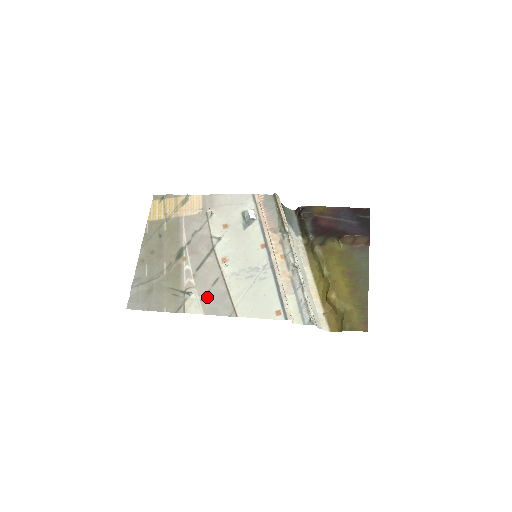
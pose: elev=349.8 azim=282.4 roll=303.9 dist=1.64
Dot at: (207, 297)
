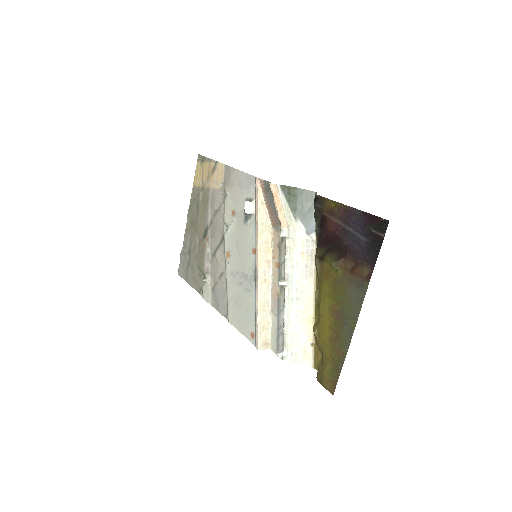
Dot at: (214, 289)
